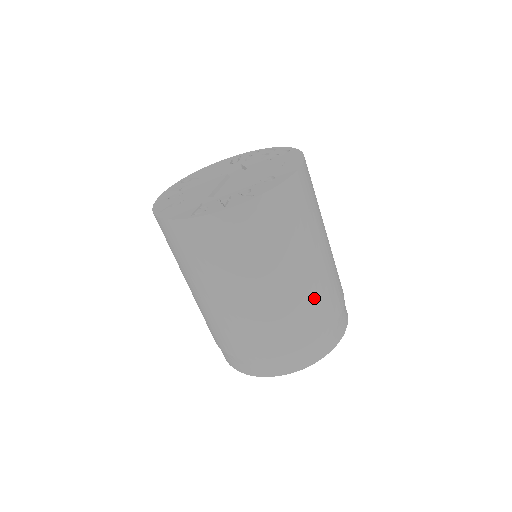
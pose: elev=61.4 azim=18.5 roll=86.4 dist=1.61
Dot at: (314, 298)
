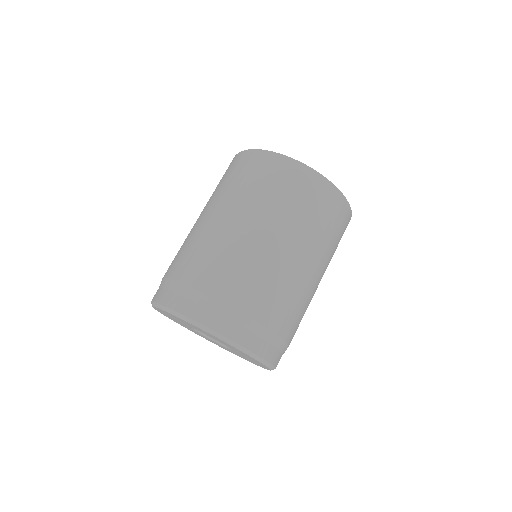
Dot at: (253, 266)
